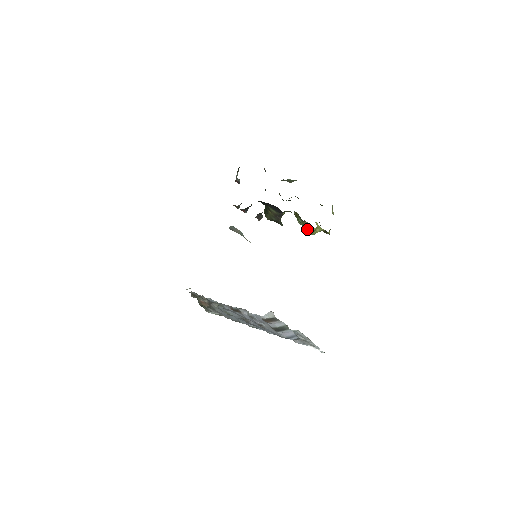
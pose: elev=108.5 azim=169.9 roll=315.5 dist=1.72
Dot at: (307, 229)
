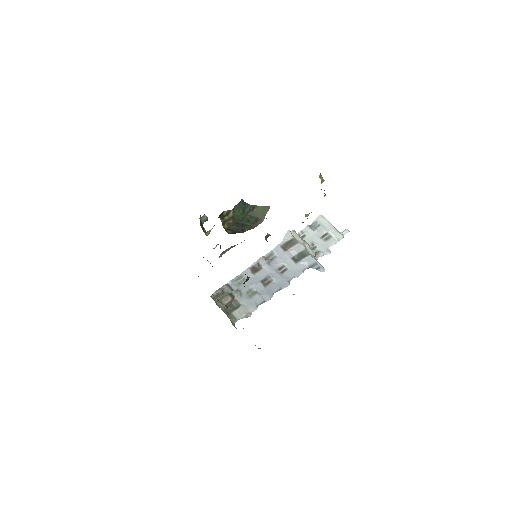
Dot at: occluded
